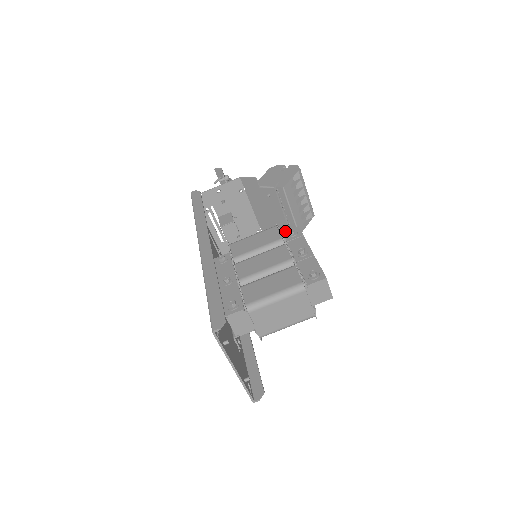
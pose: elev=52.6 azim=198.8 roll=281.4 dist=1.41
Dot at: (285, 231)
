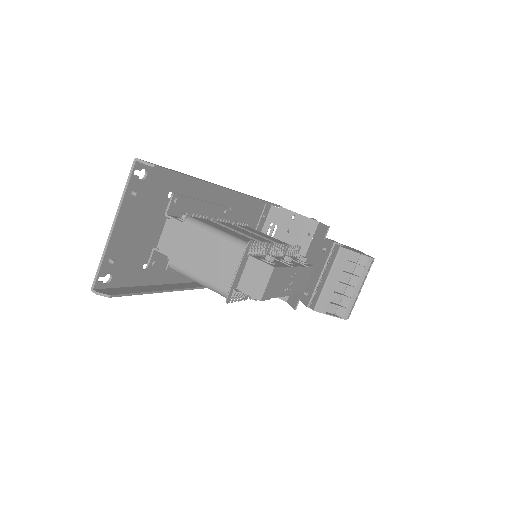
Dot at: occluded
